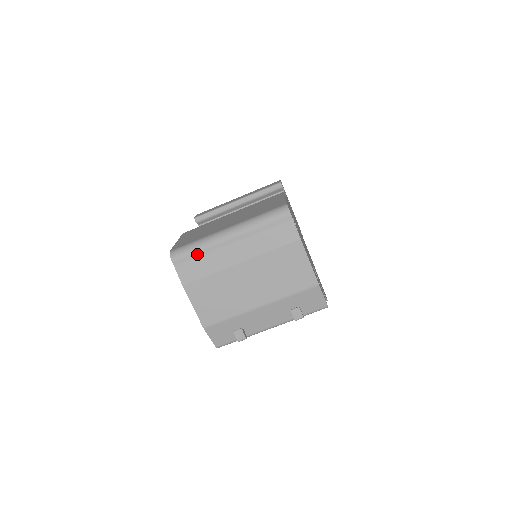
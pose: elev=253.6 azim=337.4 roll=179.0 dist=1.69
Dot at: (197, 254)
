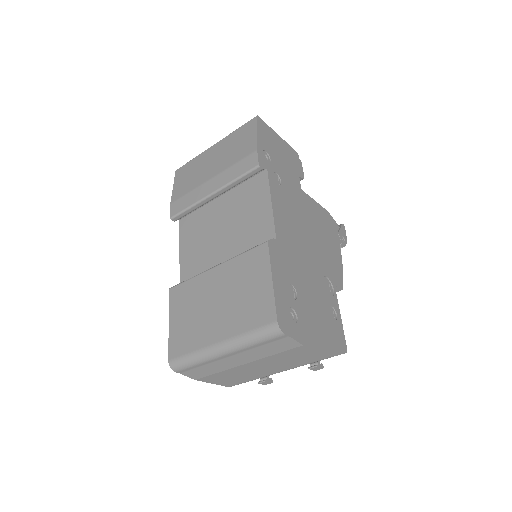
Dot at: (197, 366)
